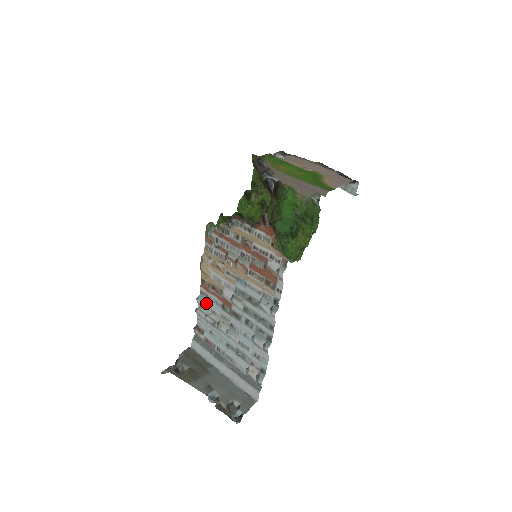
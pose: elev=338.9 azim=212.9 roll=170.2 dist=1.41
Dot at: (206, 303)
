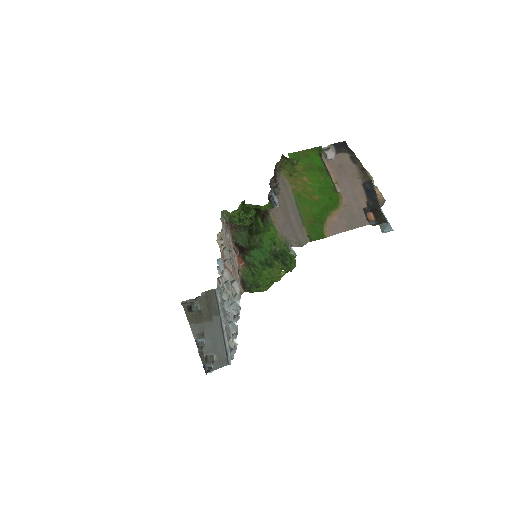
Dot at: (222, 268)
